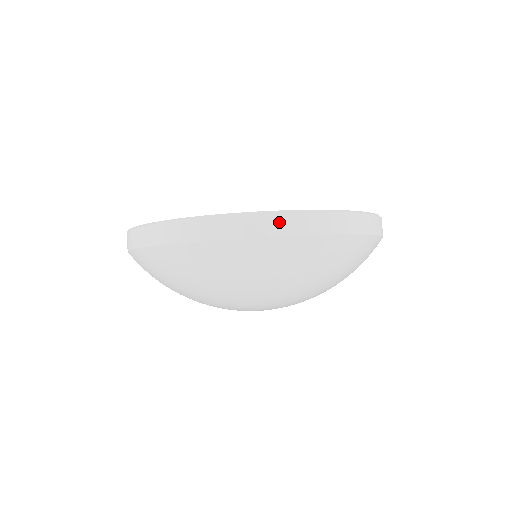
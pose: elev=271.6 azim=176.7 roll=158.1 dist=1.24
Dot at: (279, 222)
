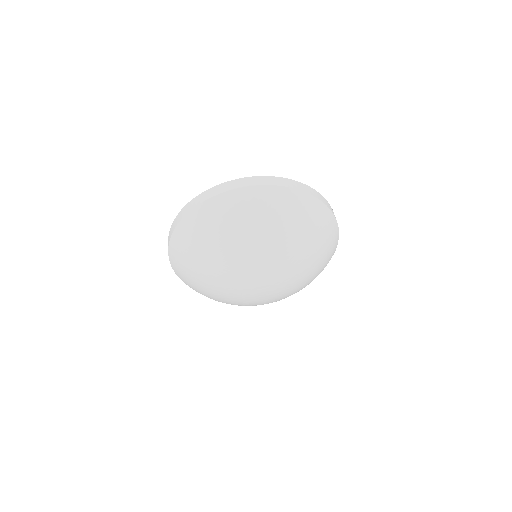
Dot at: (217, 189)
